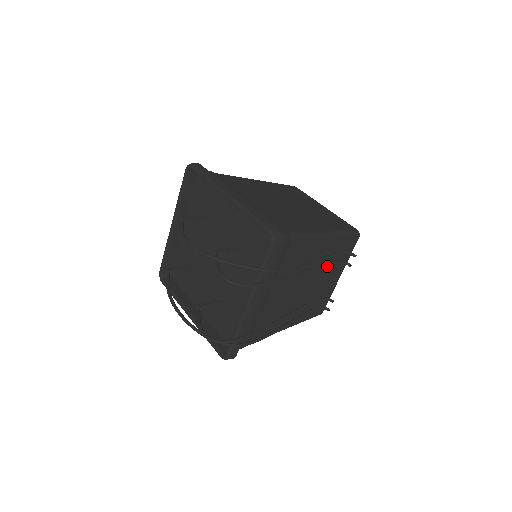
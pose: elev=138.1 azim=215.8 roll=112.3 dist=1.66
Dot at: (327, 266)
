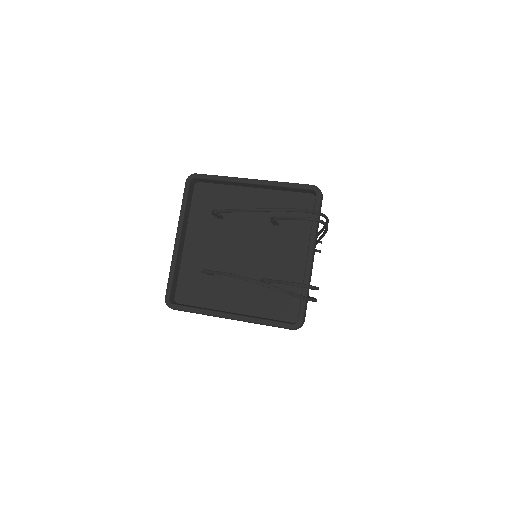
Dot at: occluded
